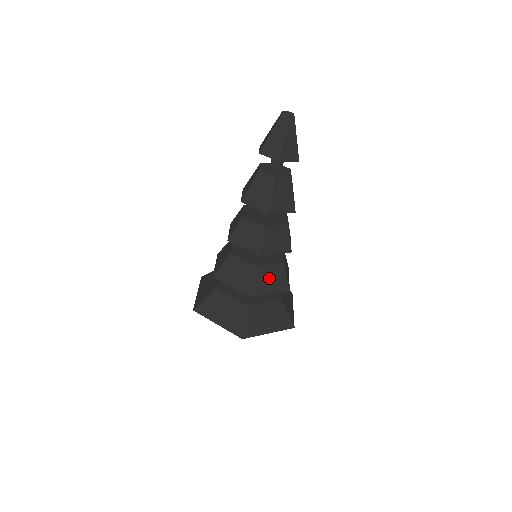
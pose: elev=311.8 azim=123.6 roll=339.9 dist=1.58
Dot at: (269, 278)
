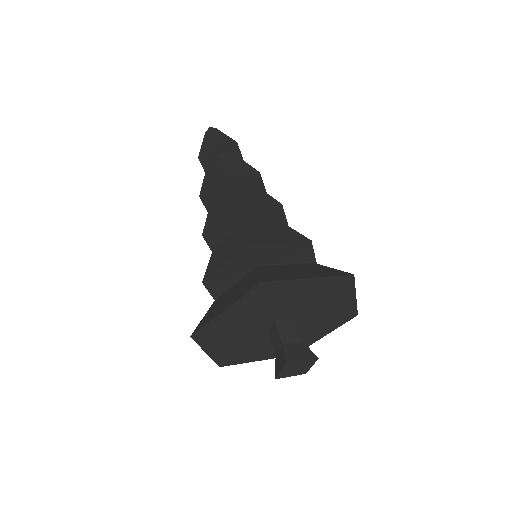
Dot at: occluded
